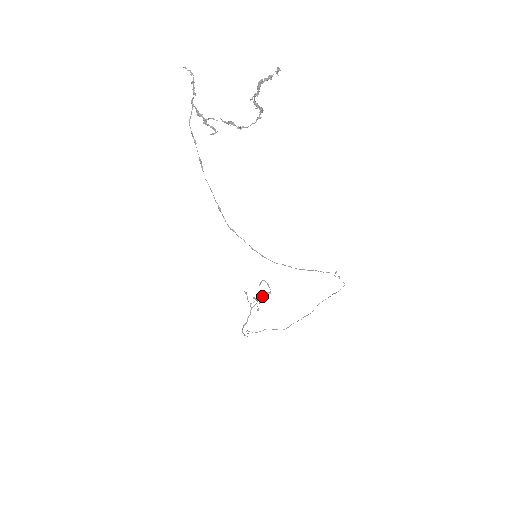
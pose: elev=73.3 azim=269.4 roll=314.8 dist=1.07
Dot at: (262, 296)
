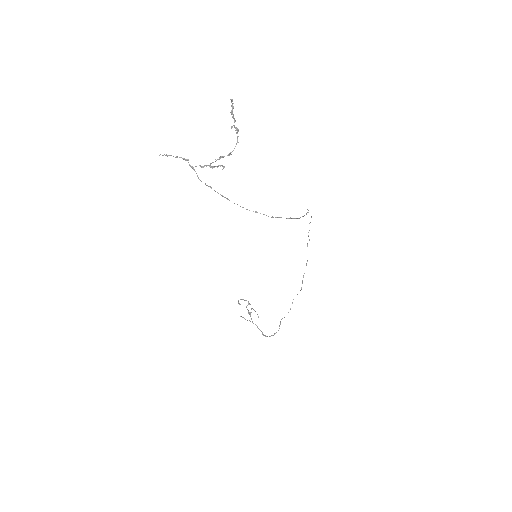
Dot at: (248, 310)
